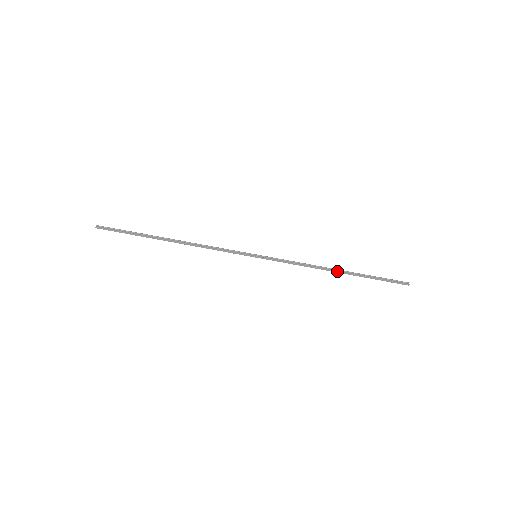
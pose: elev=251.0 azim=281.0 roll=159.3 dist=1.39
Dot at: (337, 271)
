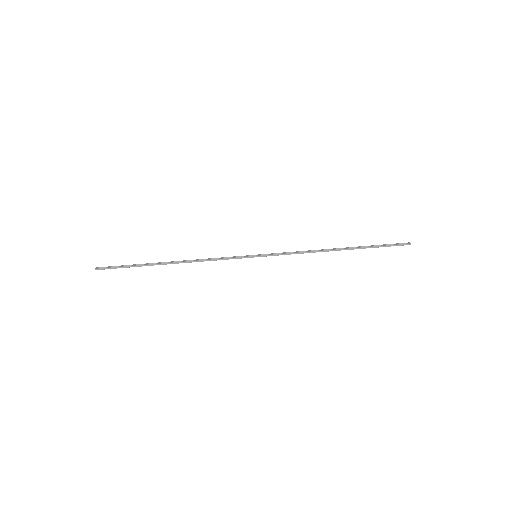
Dot at: (338, 249)
